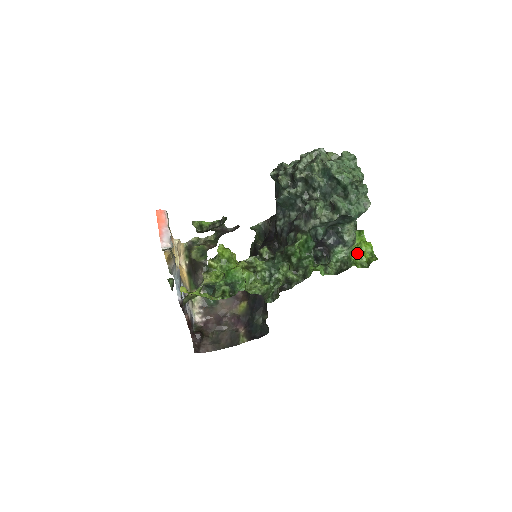
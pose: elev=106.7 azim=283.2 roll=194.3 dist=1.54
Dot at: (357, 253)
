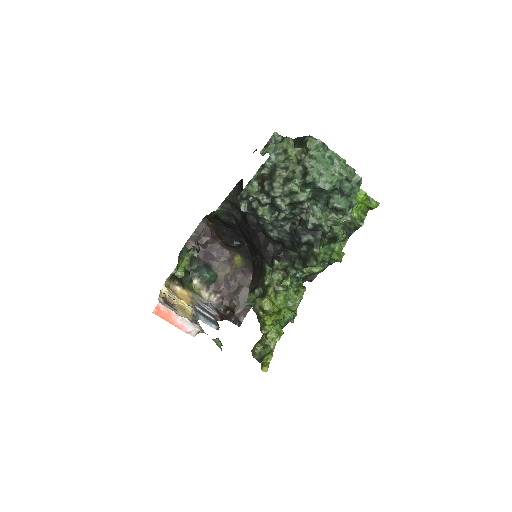
Dot at: (356, 208)
